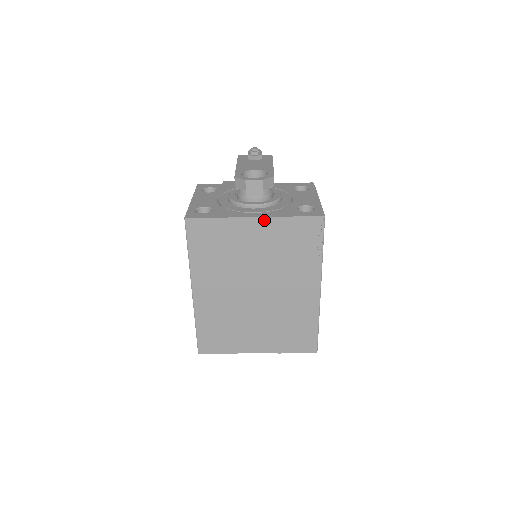
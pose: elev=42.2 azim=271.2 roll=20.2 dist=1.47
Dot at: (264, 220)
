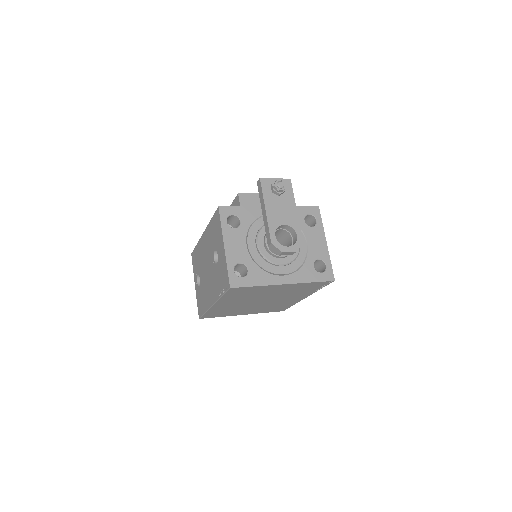
Dot at: (291, 284)
